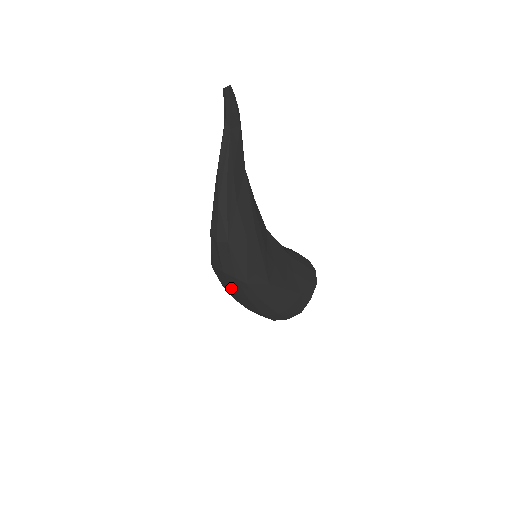
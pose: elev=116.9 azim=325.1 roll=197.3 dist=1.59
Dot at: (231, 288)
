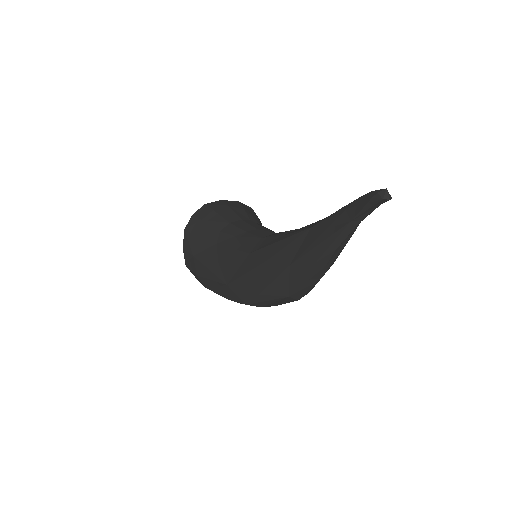
Dot at: occluded
